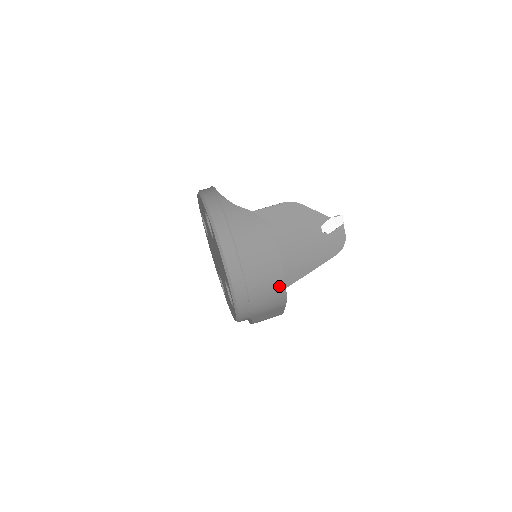
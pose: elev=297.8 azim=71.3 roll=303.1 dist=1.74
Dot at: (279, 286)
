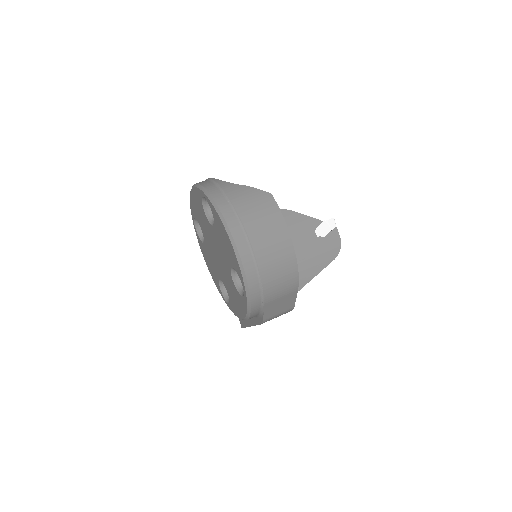
Dot at: (290, 261)
